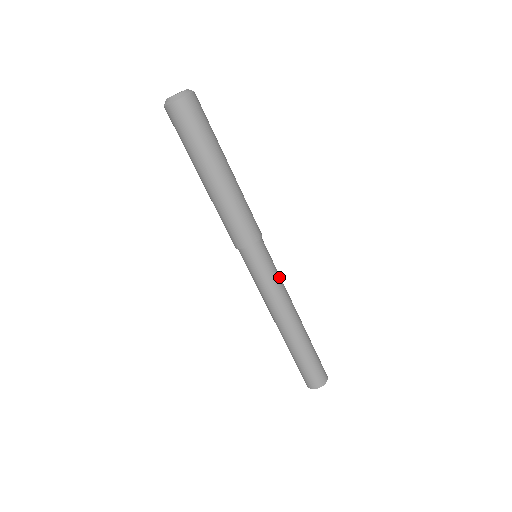
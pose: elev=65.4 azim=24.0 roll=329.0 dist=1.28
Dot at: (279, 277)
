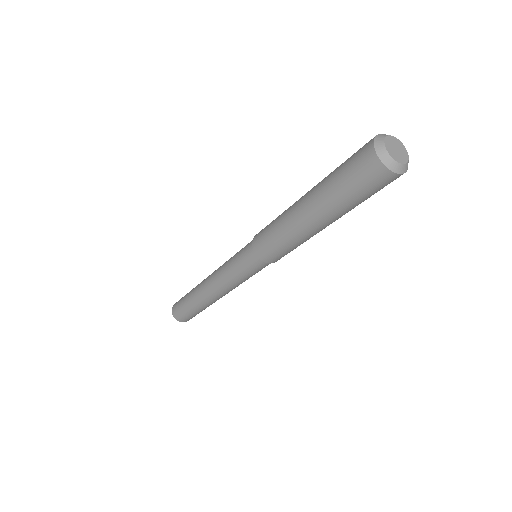
Dot at: occluded
